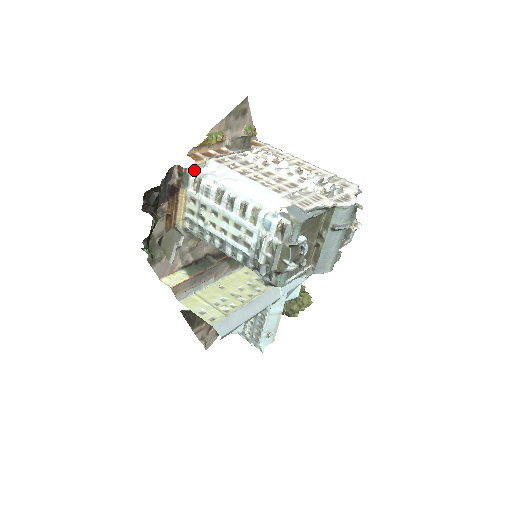
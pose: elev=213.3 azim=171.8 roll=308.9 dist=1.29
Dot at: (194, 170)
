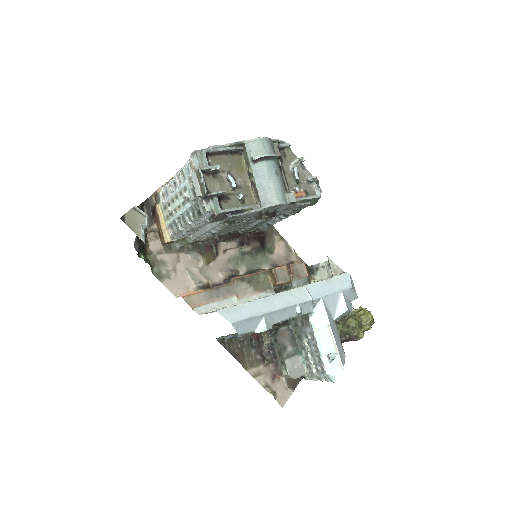
Dot at: (161, 189)
